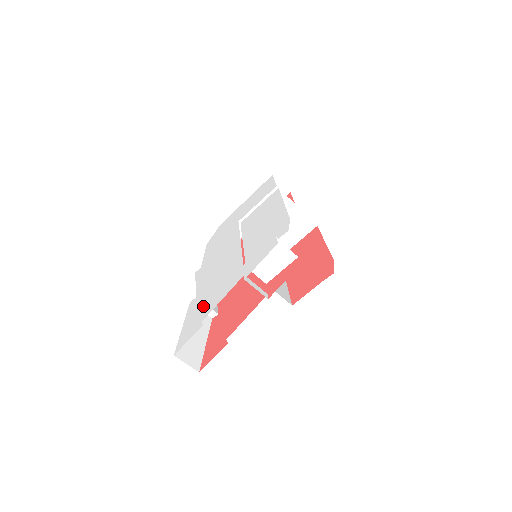
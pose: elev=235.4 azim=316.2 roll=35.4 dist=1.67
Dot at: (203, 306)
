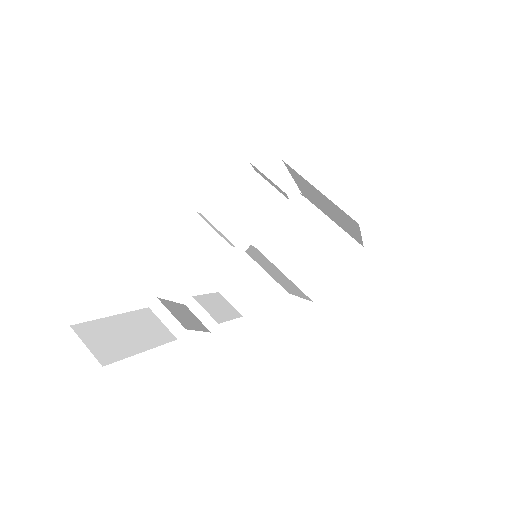
Dot at: occluded
